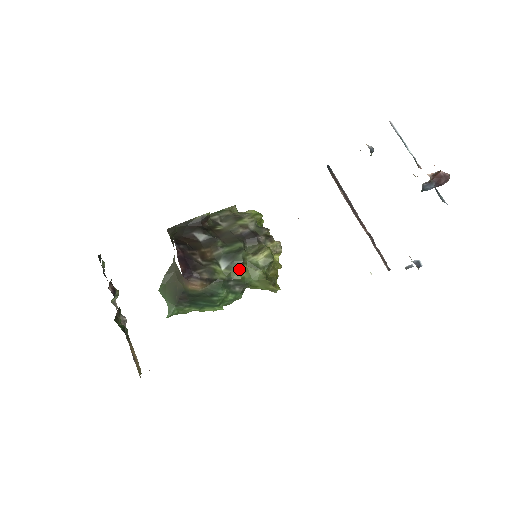
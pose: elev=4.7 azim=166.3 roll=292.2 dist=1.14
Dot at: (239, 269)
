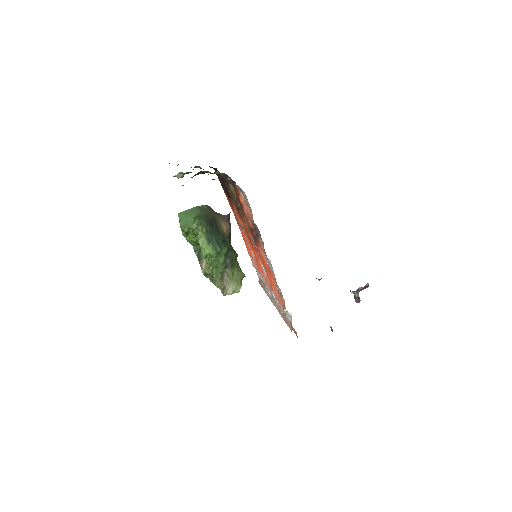
Dot at: (236, 255)
